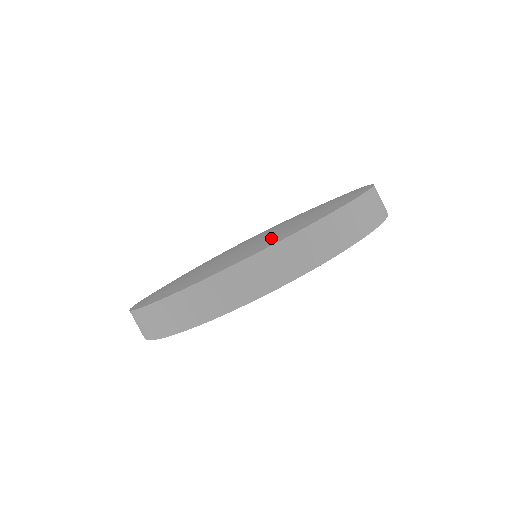
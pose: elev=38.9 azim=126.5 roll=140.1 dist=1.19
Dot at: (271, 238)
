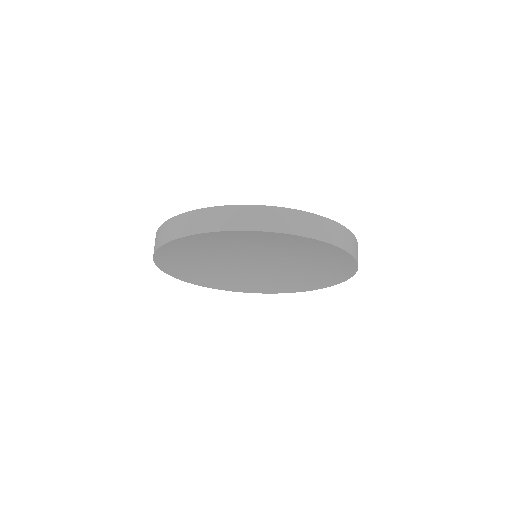
Dot at: occluded
